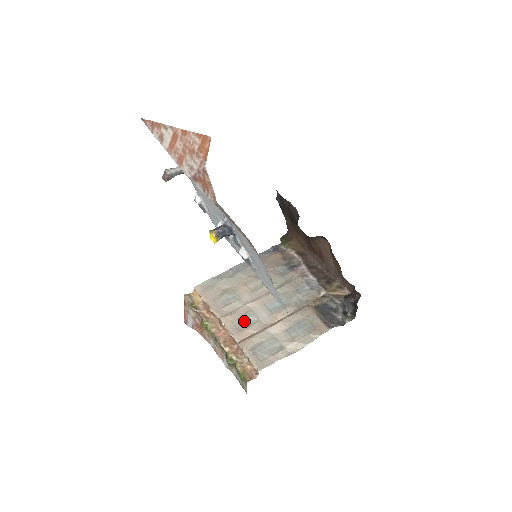
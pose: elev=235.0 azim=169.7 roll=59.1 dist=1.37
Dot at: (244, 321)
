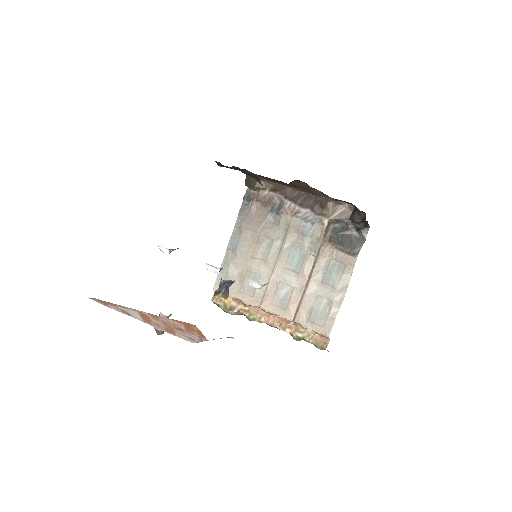
Dot at: (281, 297)
